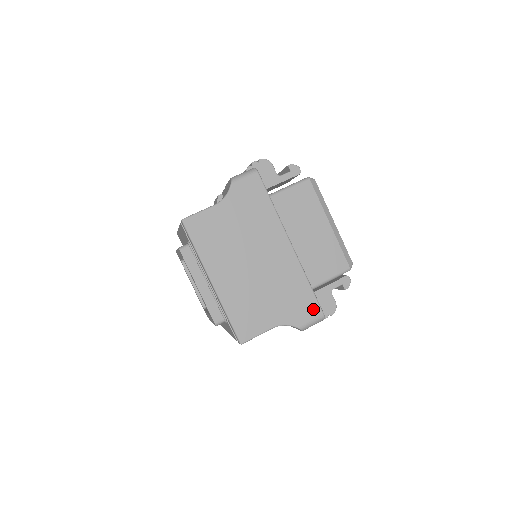
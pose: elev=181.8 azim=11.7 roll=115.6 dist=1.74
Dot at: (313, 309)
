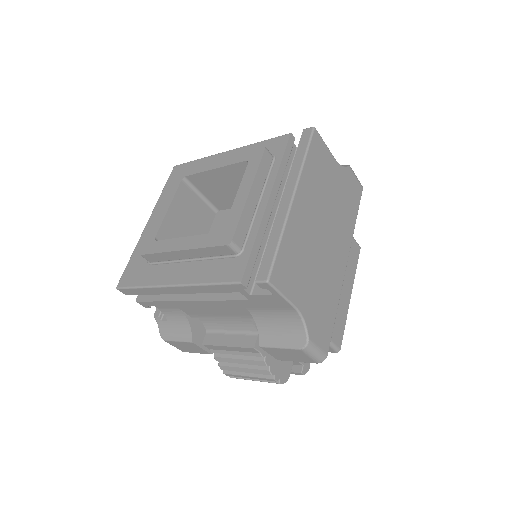
Dot at: (326, 338)
